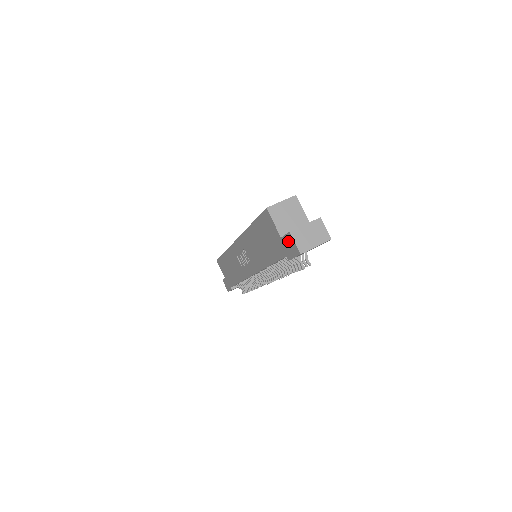
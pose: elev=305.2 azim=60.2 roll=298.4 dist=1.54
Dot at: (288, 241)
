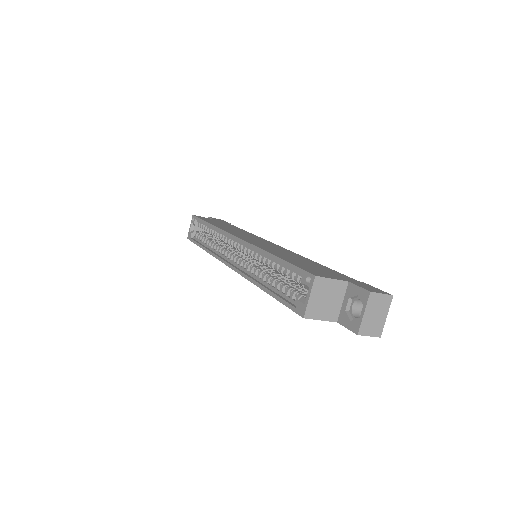
Dot at: occluded
